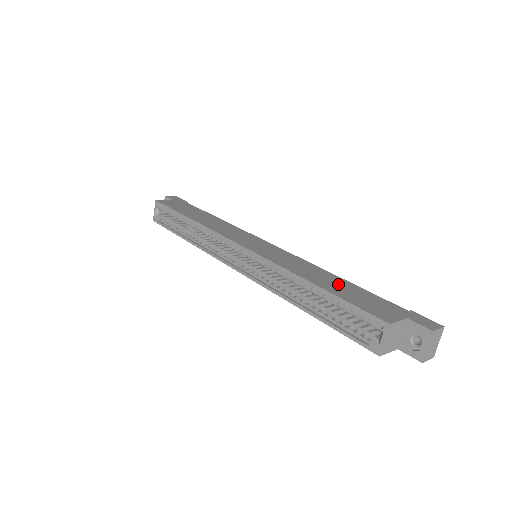
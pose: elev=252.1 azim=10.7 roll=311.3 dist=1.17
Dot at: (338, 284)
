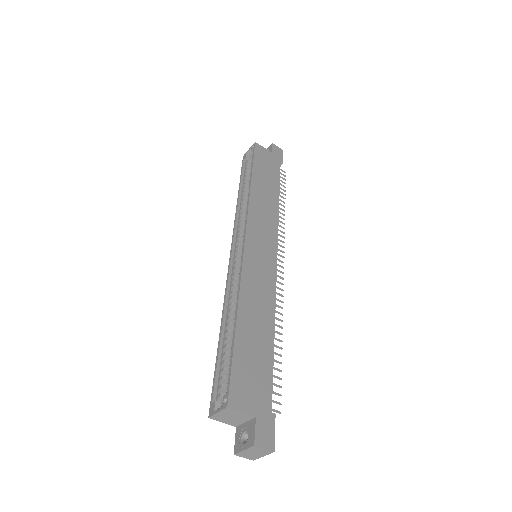
Dot at: (258, 339)
